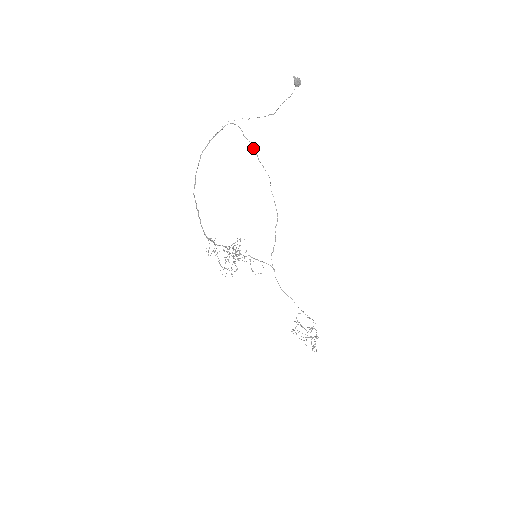
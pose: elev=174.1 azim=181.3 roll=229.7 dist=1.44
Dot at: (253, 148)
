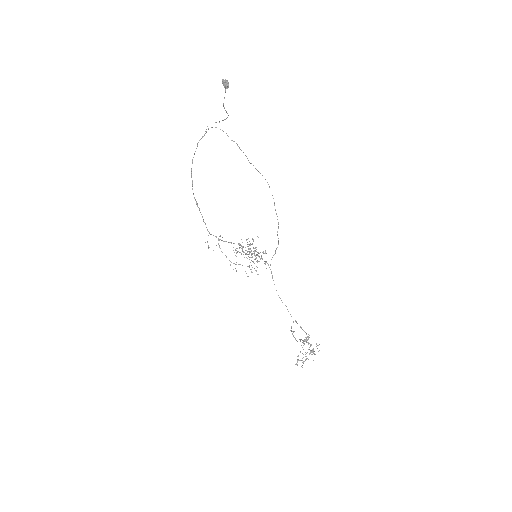
Dot at: occluded
